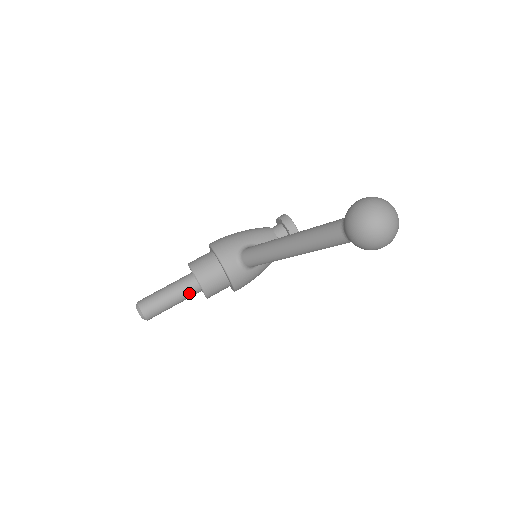
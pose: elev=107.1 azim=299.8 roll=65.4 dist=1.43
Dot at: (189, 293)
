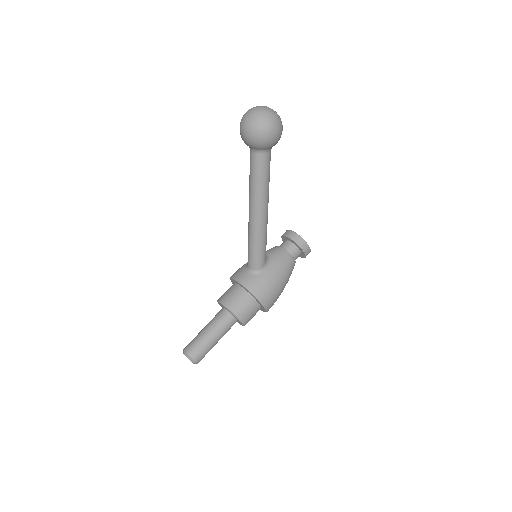
Dot at: (222, 321)
